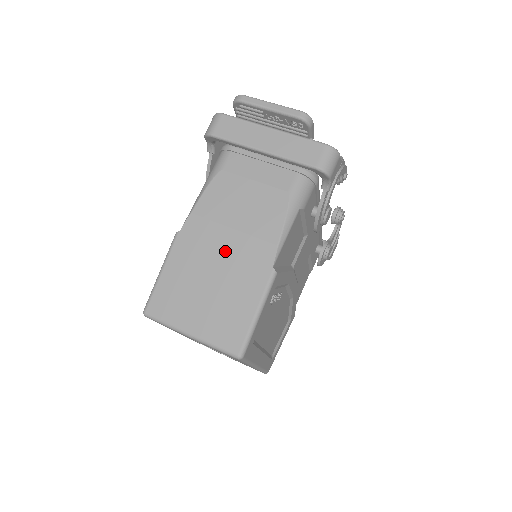
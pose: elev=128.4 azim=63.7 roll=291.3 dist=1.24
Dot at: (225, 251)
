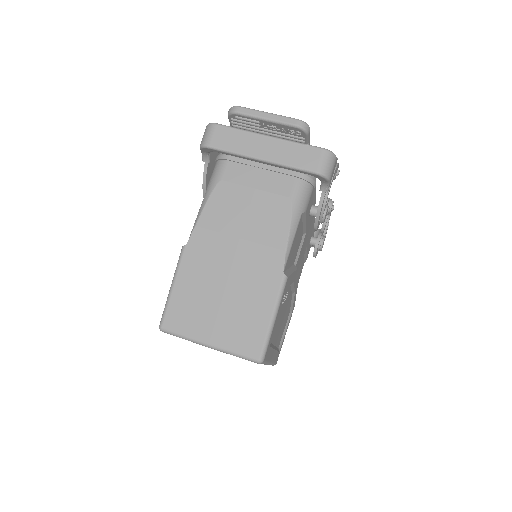
Dot at: (234, 261)
